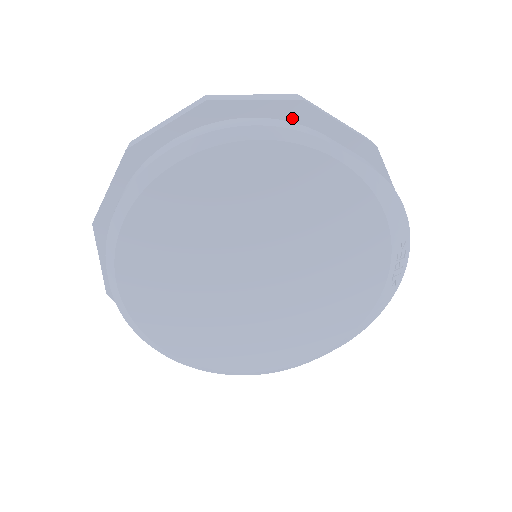
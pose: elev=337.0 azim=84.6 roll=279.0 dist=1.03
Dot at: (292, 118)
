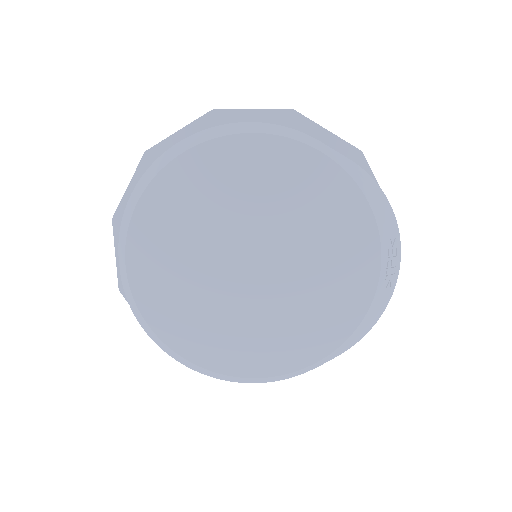
Dot at: (285, 125)
